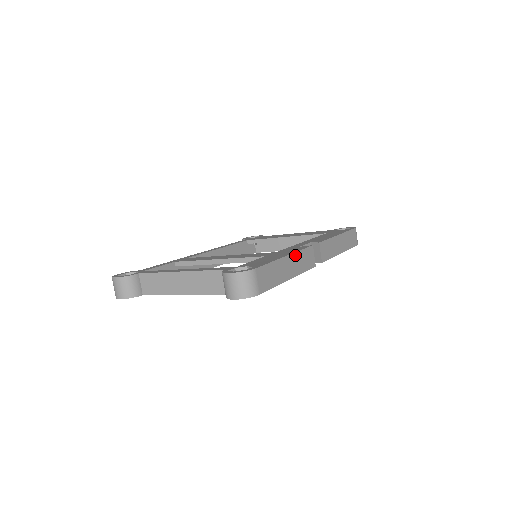
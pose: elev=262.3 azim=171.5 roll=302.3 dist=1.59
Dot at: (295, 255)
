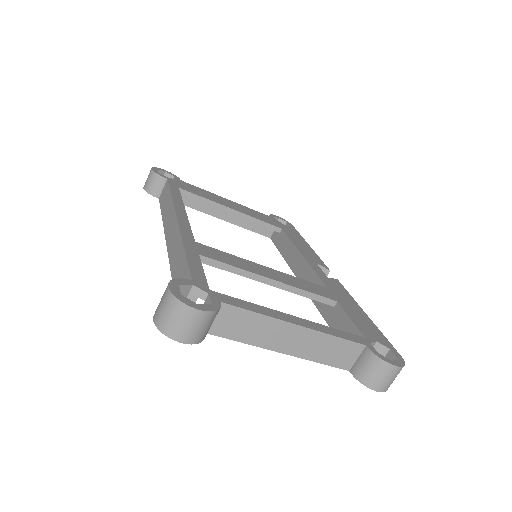
Dot at: occluded
